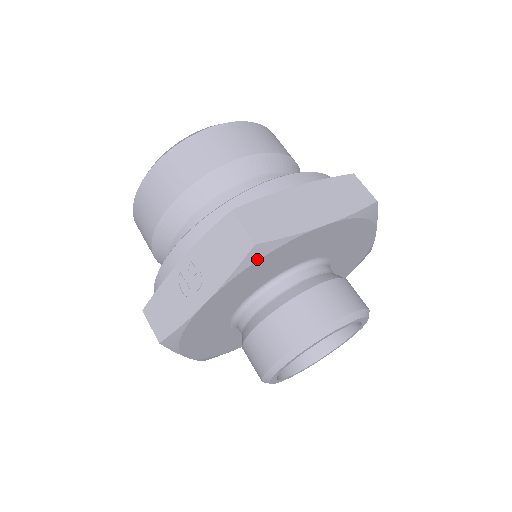
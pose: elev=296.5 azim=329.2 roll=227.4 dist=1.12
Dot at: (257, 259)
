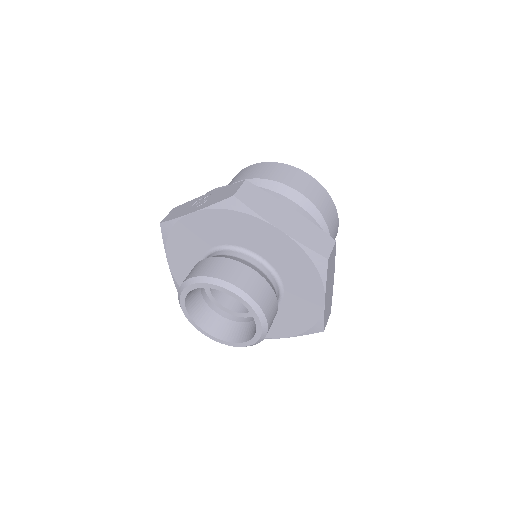
Dot at: (230, 208)
